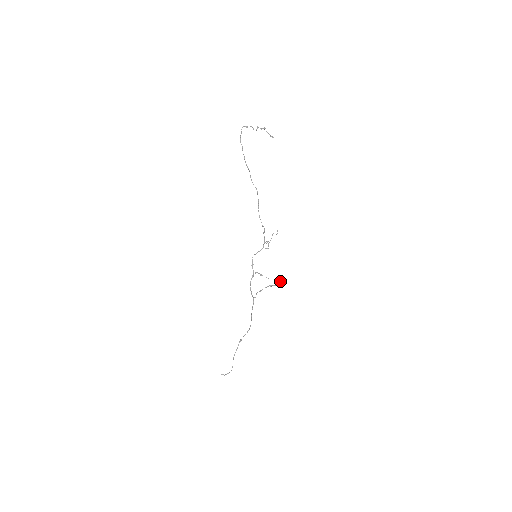
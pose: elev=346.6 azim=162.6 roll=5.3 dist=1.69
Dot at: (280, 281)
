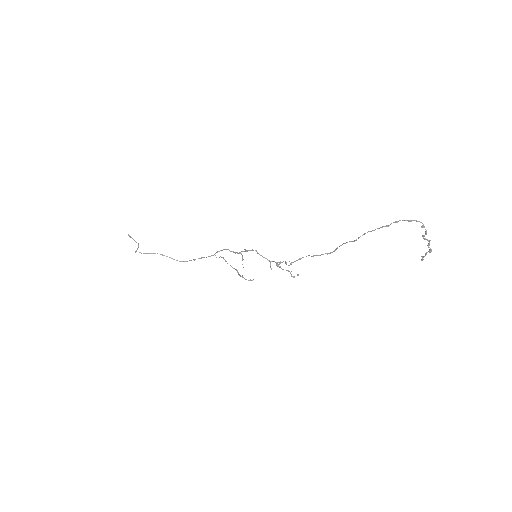
Dot at: occluded
